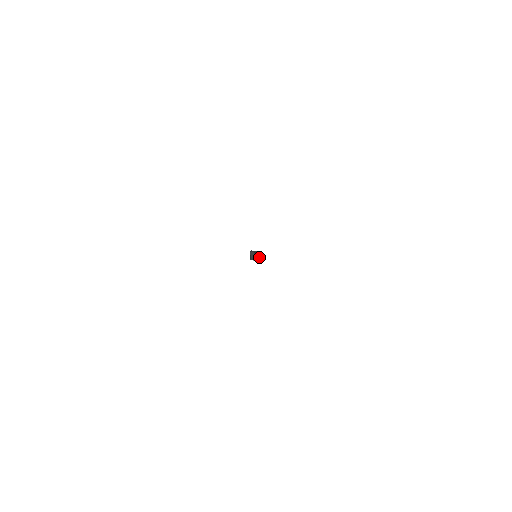
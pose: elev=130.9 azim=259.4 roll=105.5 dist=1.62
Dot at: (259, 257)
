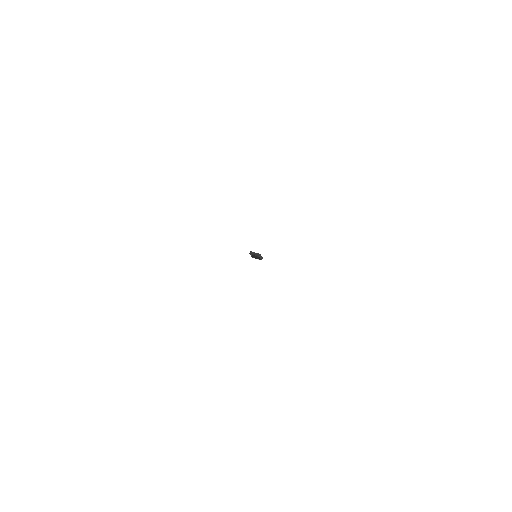
Dot at: (258, 258)
